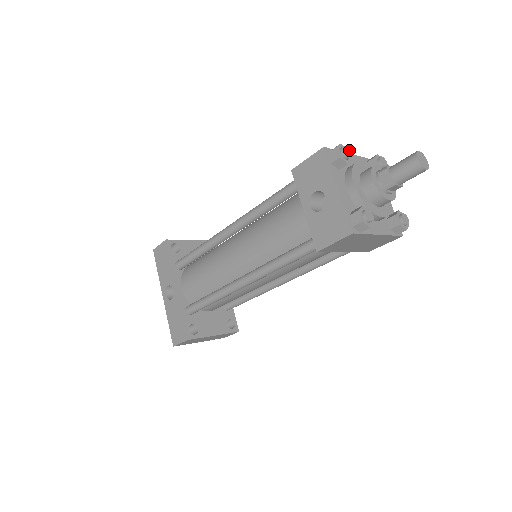
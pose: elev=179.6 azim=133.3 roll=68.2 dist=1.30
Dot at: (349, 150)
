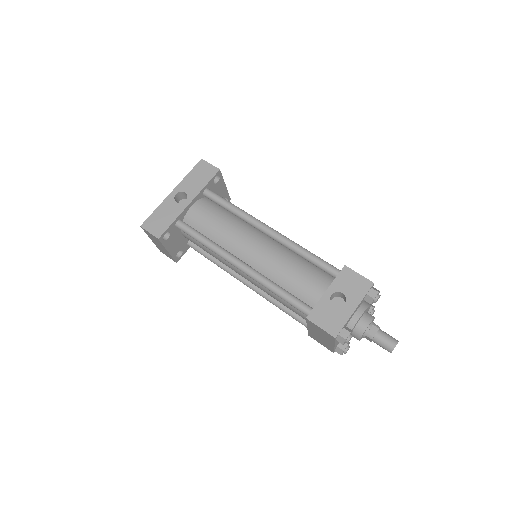
Dot at: occluded
